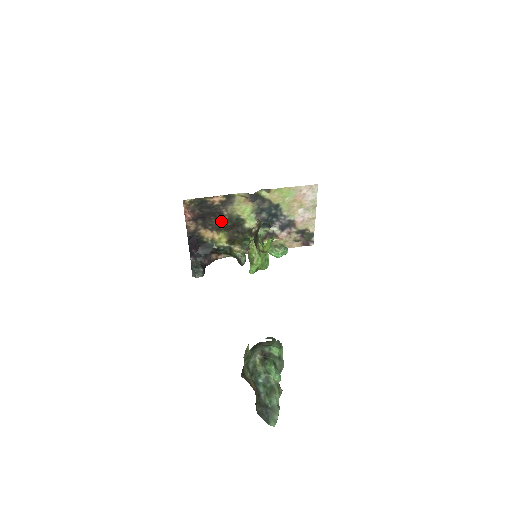
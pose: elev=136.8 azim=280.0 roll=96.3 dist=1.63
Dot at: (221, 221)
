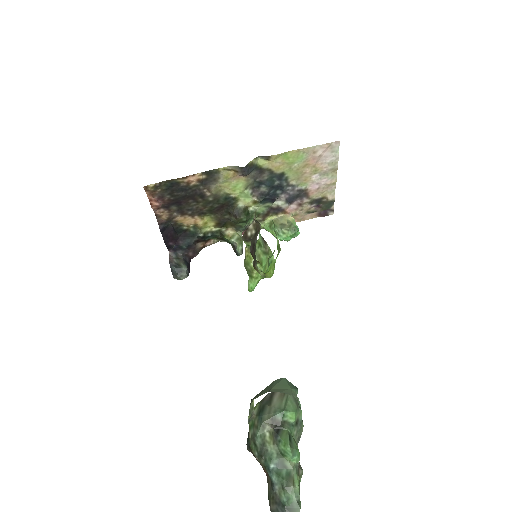
Dot at: (204, 204)
